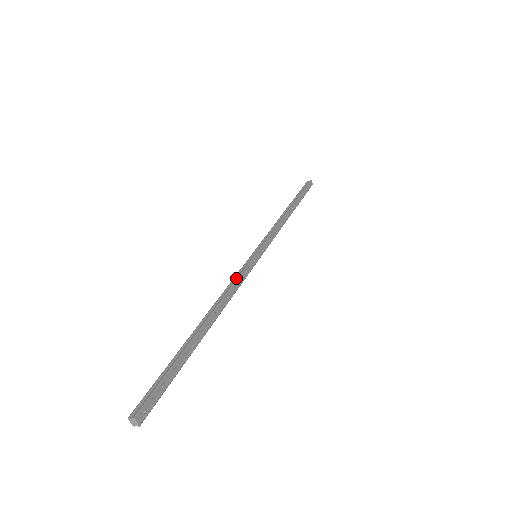
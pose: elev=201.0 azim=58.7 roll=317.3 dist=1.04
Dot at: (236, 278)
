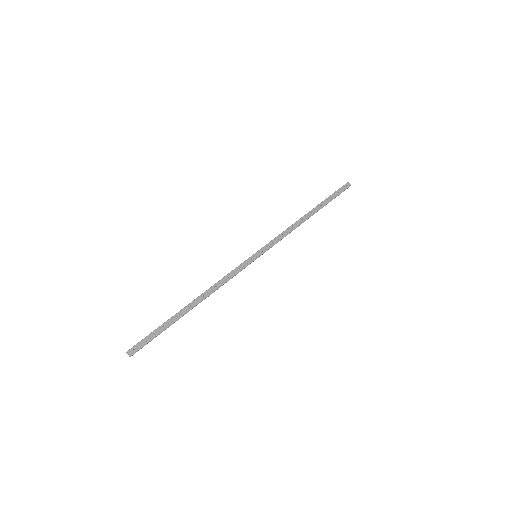
Dot at: (228, 273)
